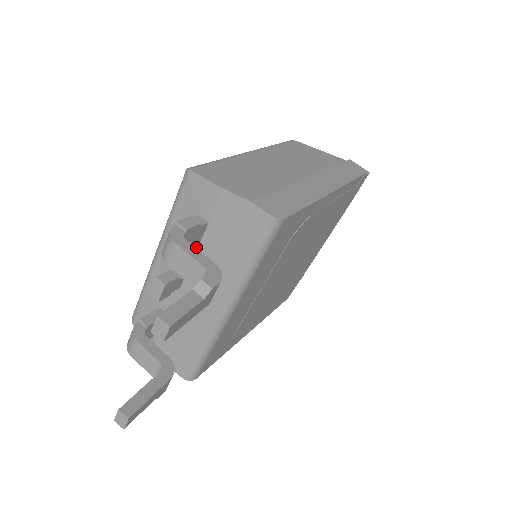
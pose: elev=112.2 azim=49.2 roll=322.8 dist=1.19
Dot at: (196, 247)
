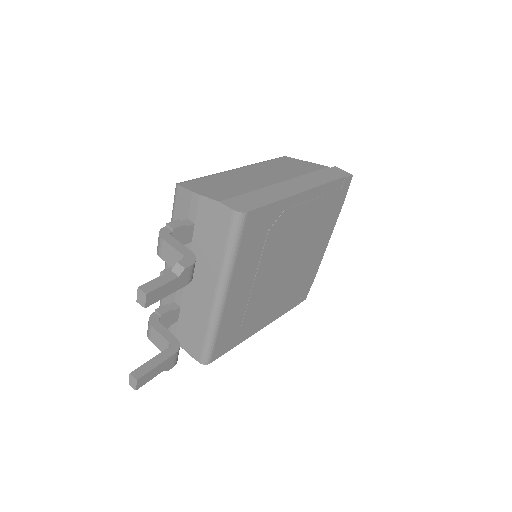
Dot at: (190, 246)
